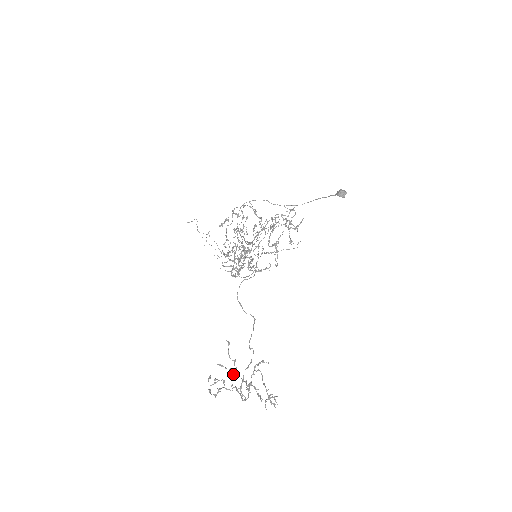
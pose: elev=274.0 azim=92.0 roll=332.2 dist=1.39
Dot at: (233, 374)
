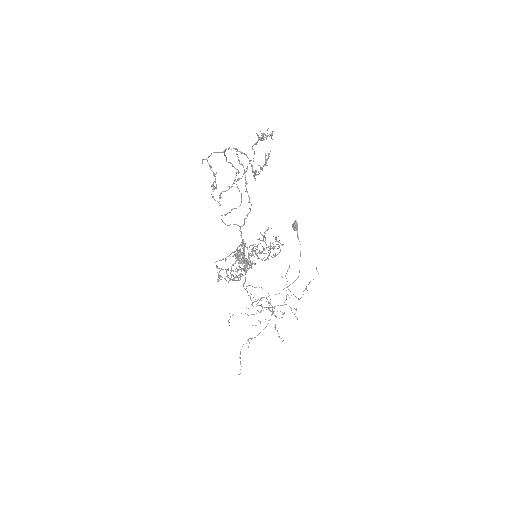
Dot at: (249, 201)
